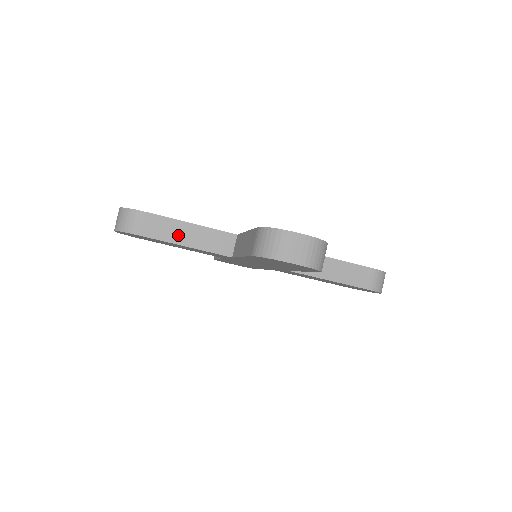
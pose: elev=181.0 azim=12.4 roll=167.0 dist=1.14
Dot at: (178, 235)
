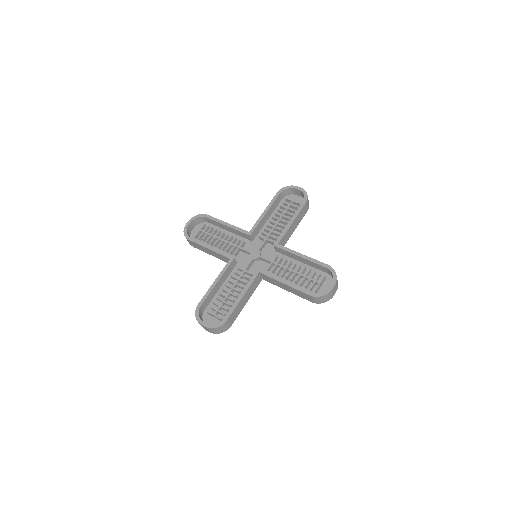
Dot at: (242, 305)
